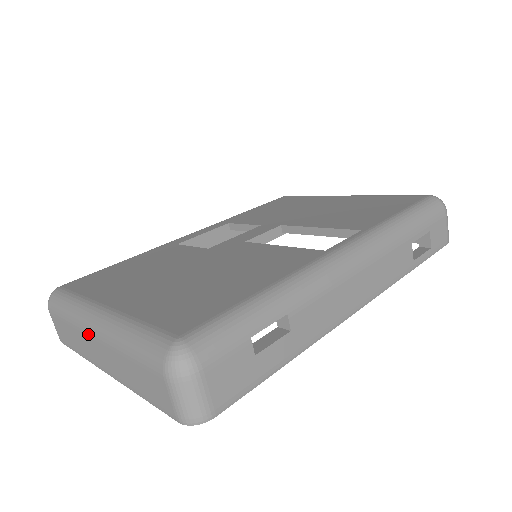
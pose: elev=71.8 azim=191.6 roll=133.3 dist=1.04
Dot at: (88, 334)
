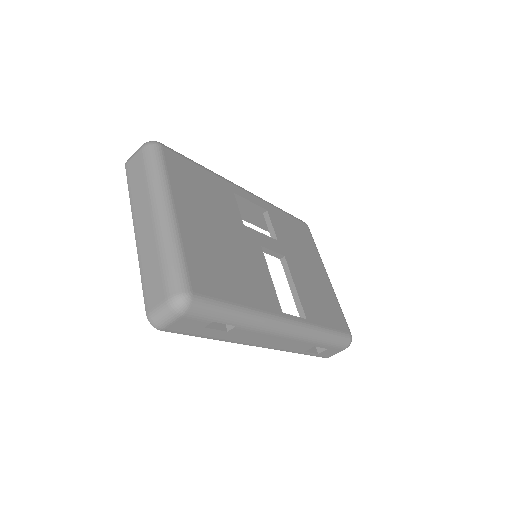
Dot at: (151, 208)
